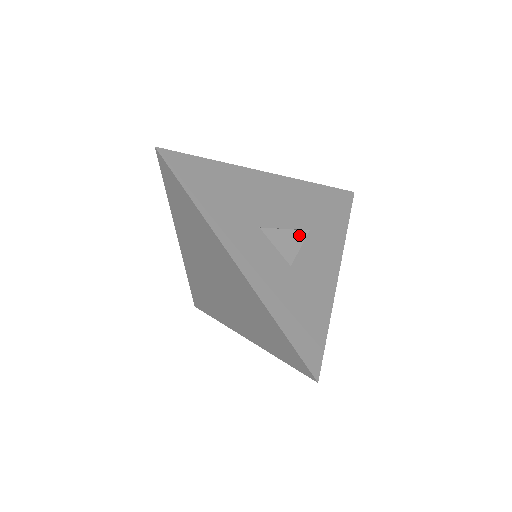
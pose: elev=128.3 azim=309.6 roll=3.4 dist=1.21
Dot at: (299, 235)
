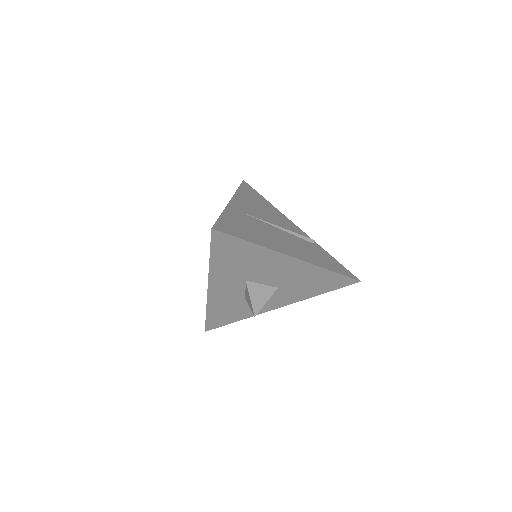
Dot at: (252, 309)
